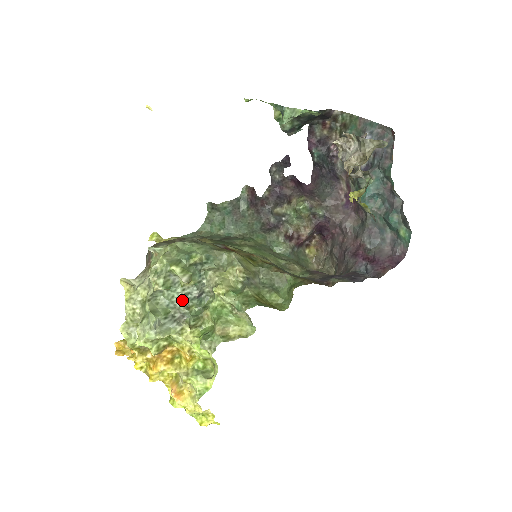
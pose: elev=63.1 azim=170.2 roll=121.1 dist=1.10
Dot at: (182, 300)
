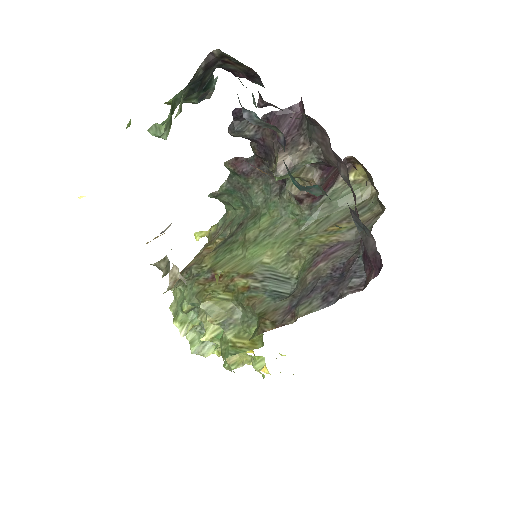
Dot at: occluded
